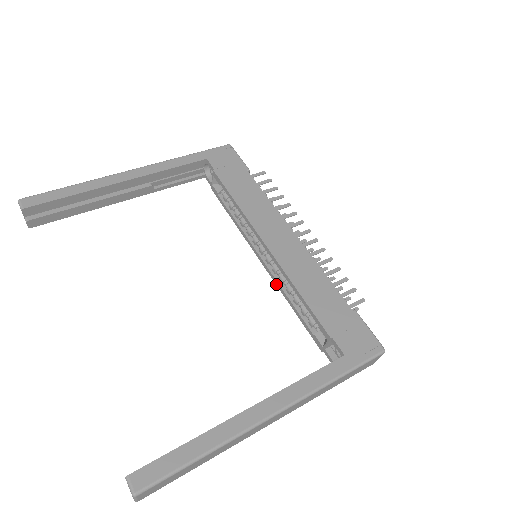
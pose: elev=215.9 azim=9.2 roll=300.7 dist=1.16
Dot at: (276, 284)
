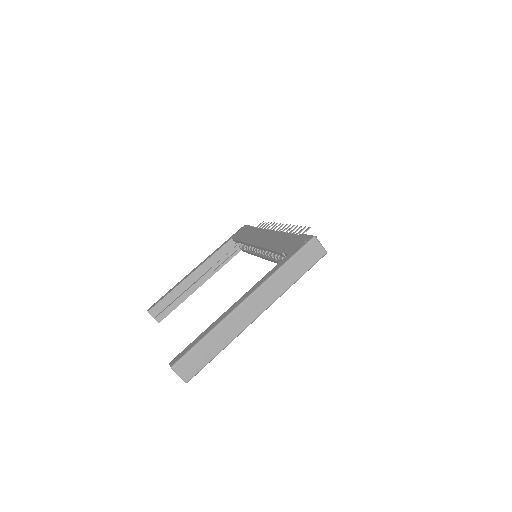
Dot at: occluded
